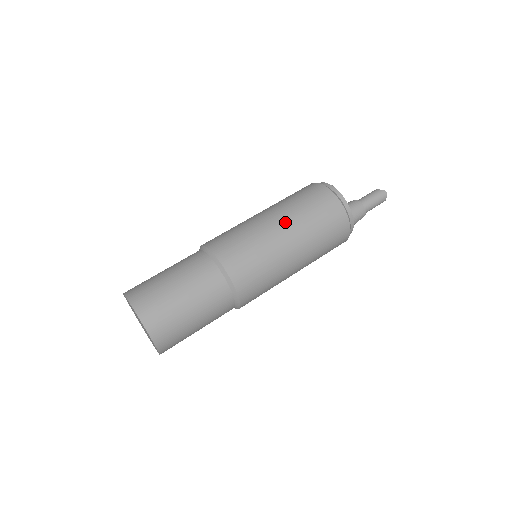
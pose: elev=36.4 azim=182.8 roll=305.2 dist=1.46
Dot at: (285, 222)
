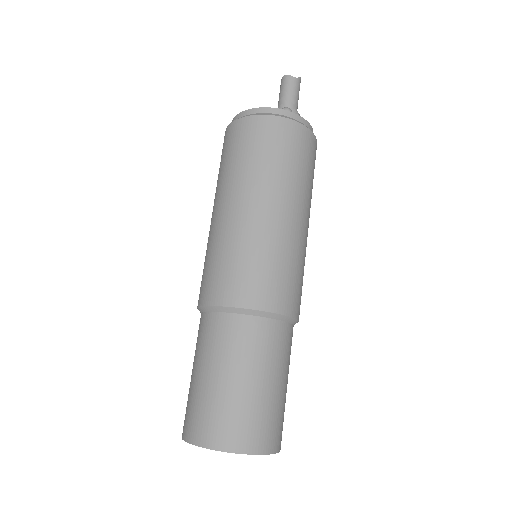
Dot at: (306, 212)
